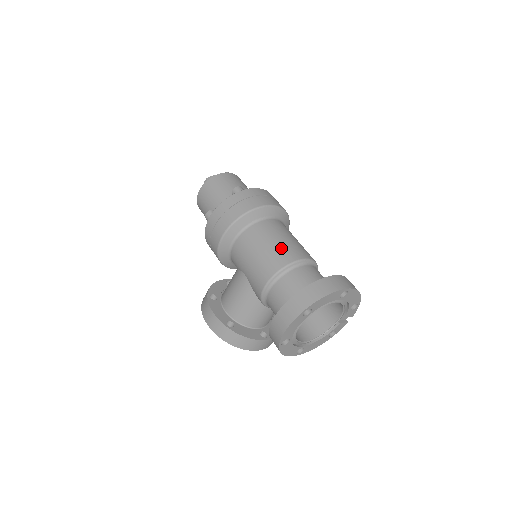
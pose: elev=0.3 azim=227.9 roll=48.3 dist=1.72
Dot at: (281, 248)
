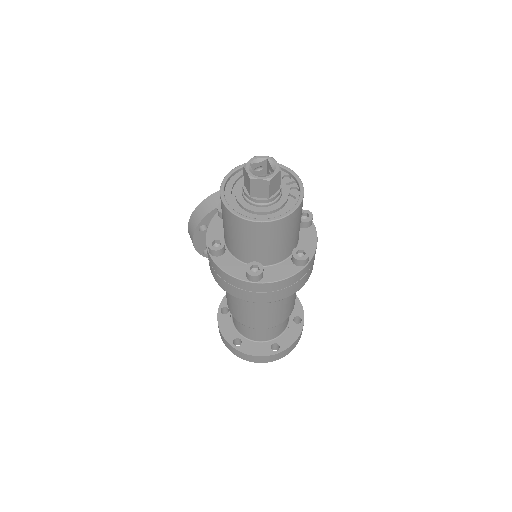
Dot at: (256, 319)
